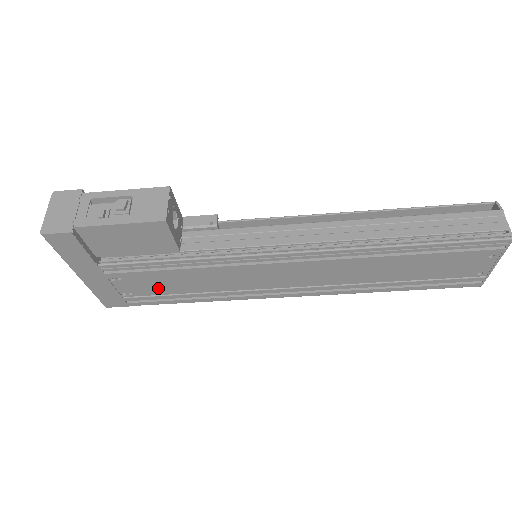
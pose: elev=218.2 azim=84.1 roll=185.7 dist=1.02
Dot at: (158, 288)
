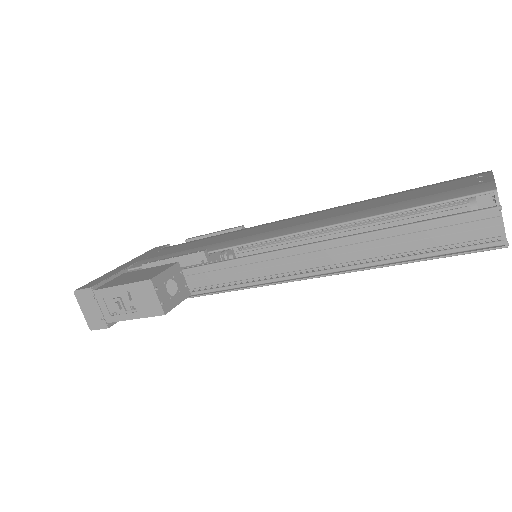
Dot at: occluded
